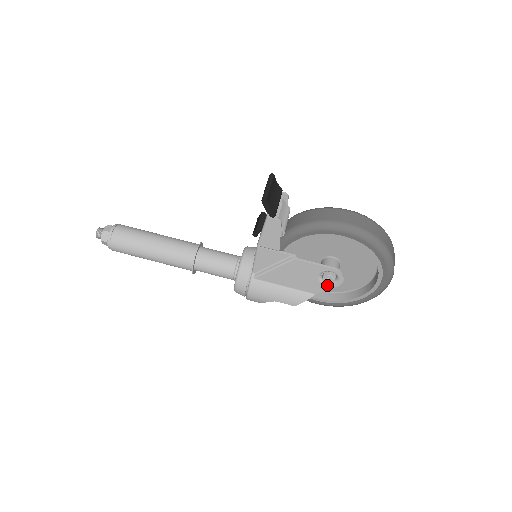
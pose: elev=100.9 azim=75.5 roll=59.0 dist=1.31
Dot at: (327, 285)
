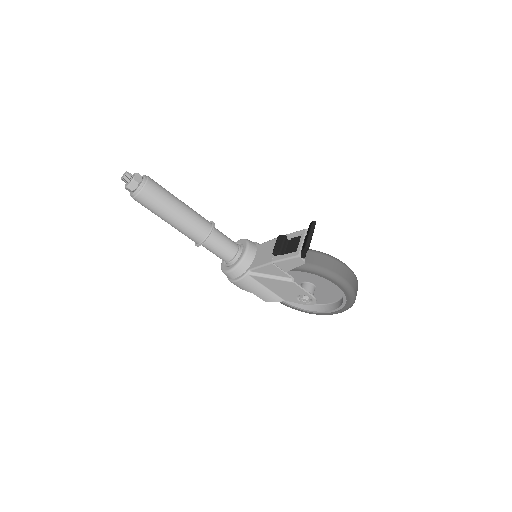
Dot at: (299, 301)
